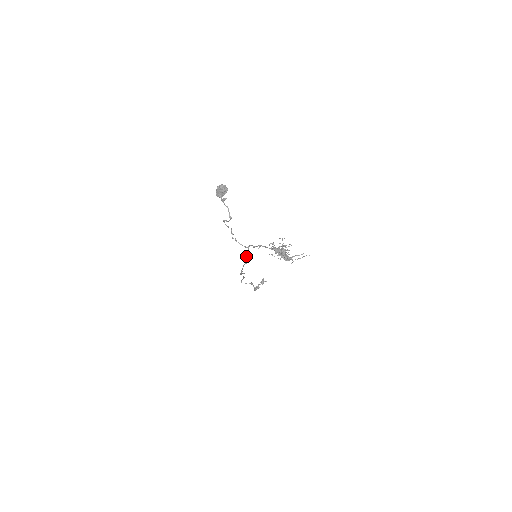
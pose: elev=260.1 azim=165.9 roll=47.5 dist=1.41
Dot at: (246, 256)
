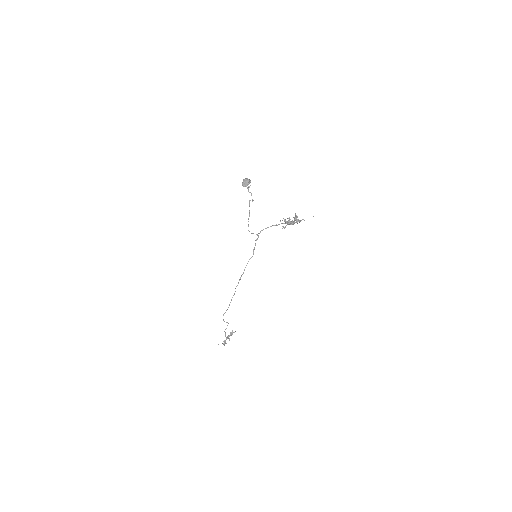
Dot at: (255, 245)
